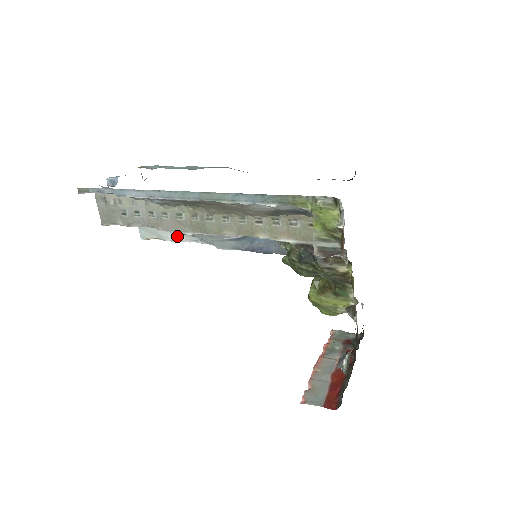
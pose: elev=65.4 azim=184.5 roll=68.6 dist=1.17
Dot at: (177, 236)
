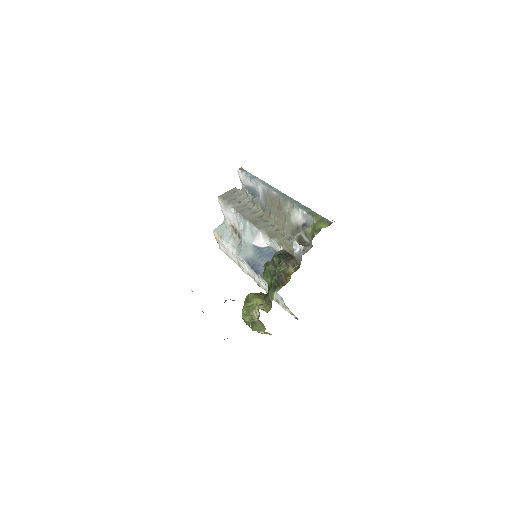
Dot at: (230, 239)
